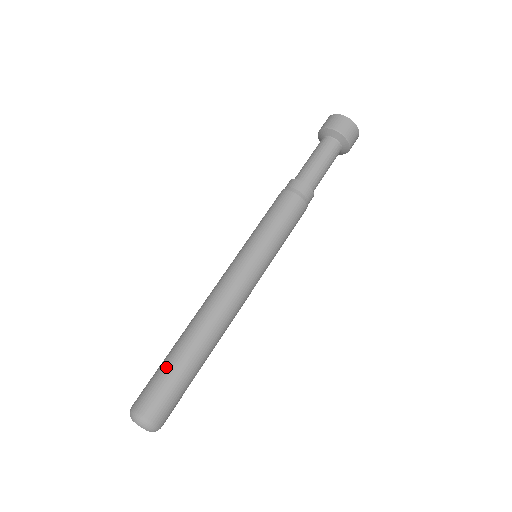
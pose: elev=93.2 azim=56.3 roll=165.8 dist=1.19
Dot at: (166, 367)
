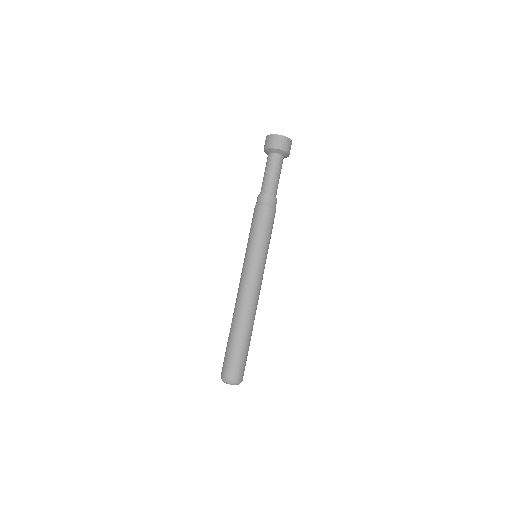
Dot at: (233, 348)
